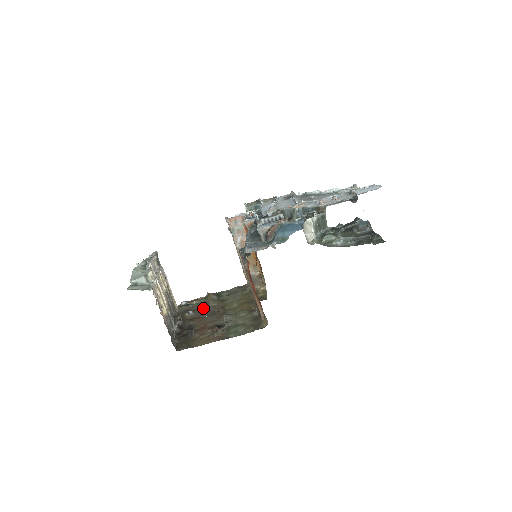
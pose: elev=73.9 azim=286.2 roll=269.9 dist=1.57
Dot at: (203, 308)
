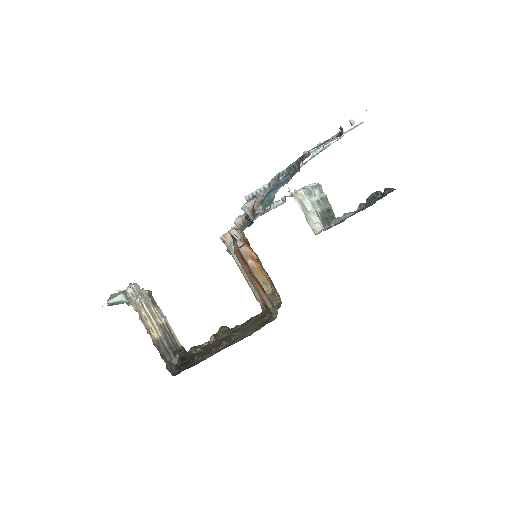
Dot at: (213, 343)
